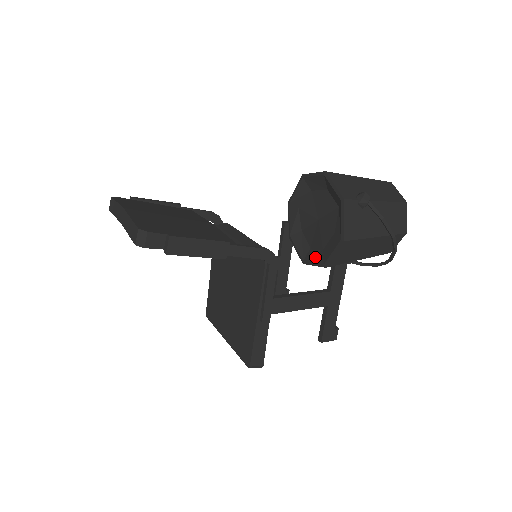
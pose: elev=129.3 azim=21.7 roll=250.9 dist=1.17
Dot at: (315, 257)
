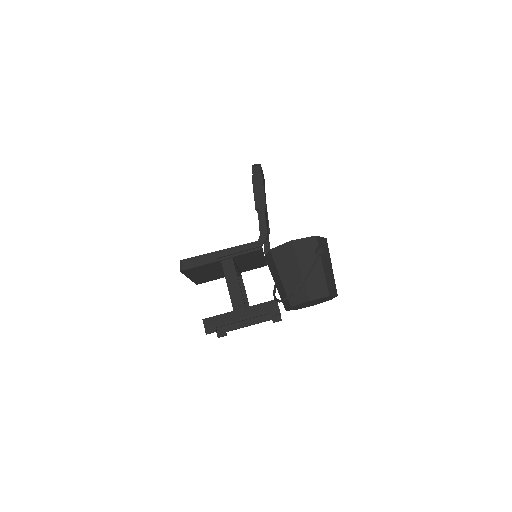
Dot at: occluded
